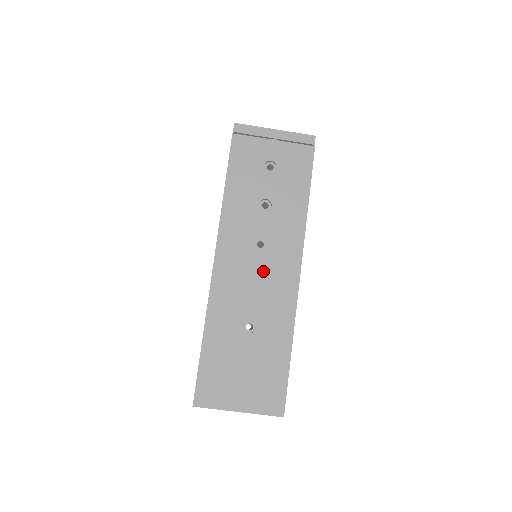
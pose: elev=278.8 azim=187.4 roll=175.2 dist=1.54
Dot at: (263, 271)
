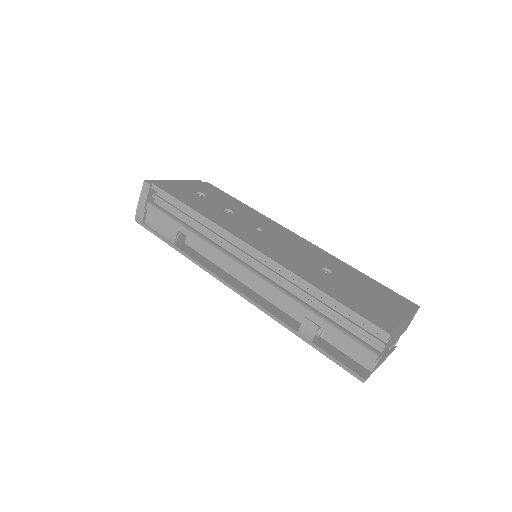
Dot at: (283, 241)
